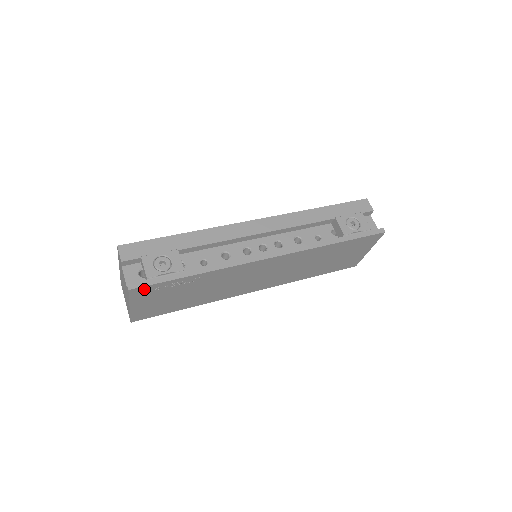
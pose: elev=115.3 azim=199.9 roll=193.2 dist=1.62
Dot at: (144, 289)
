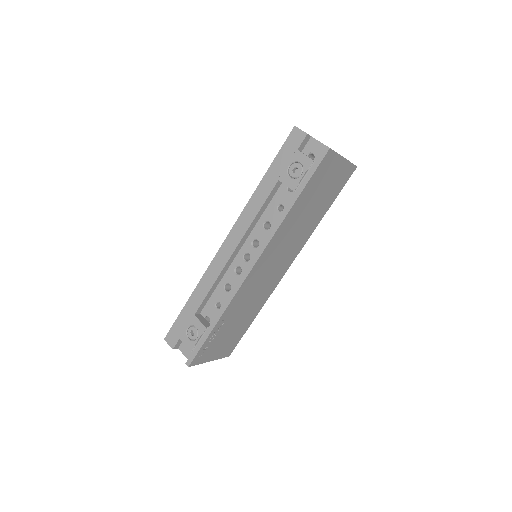
Dot at: (198, 357)
